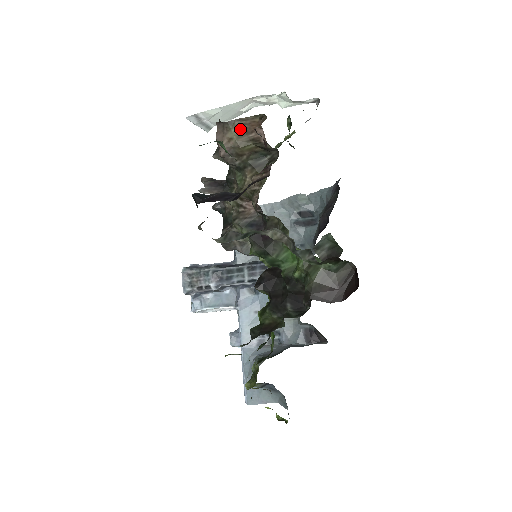
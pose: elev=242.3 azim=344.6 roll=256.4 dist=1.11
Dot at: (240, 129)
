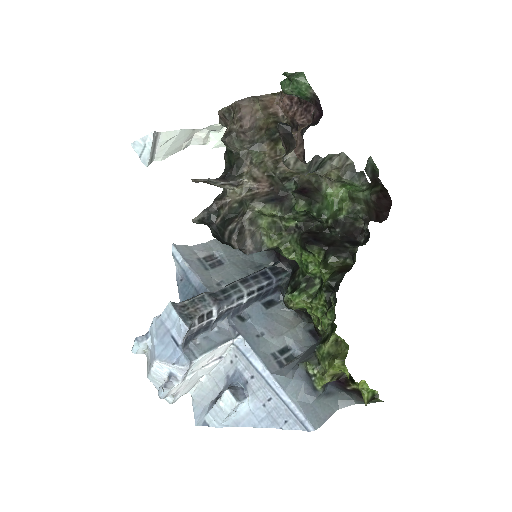
Dot at: (262, 104)
